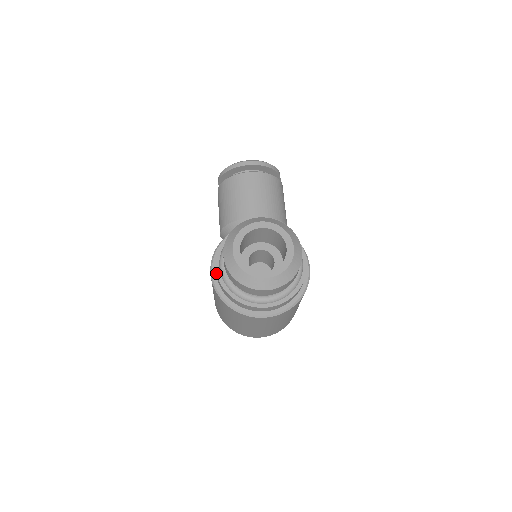
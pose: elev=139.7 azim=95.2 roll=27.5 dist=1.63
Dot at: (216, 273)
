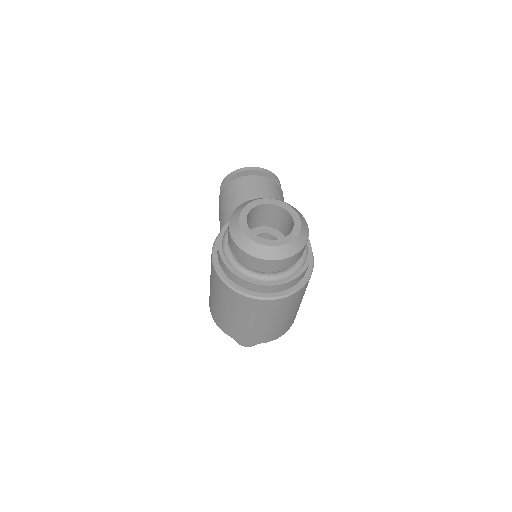
Dot at: (218, 251)
